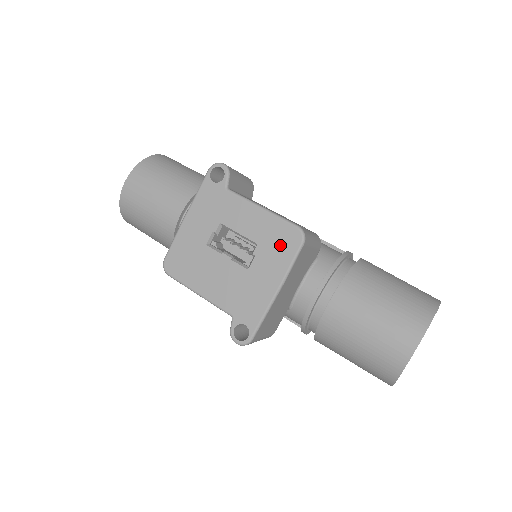
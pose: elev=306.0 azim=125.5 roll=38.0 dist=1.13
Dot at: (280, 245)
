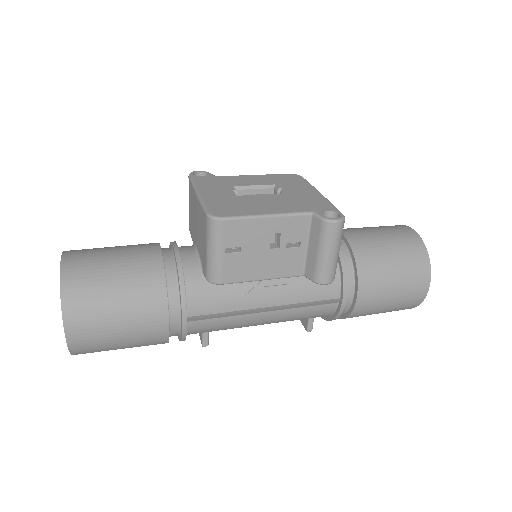
Dot at: (291, 180)
